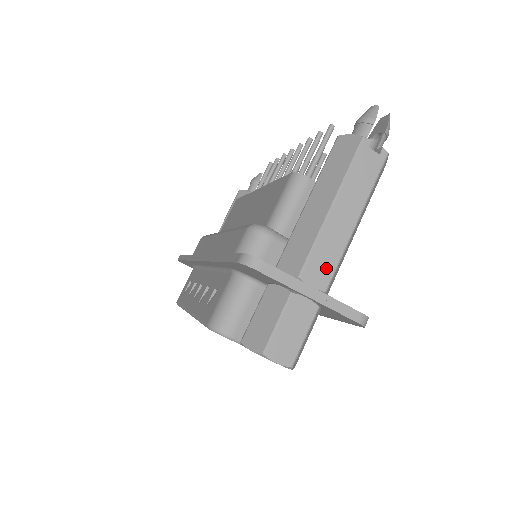
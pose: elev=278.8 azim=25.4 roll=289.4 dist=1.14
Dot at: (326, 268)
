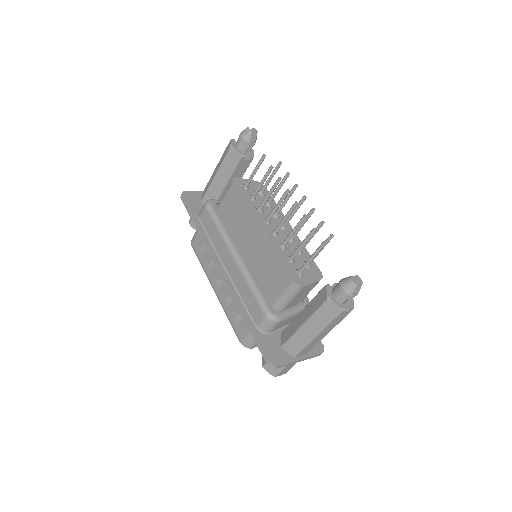
Dot at: (308, 350)
